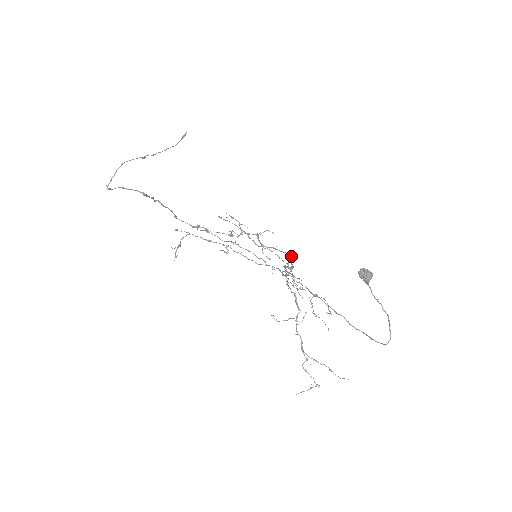
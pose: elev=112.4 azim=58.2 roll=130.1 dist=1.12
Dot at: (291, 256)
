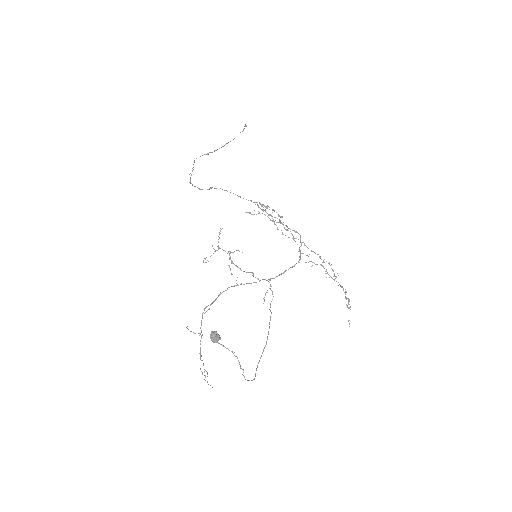
Dot at: (252, 275)
